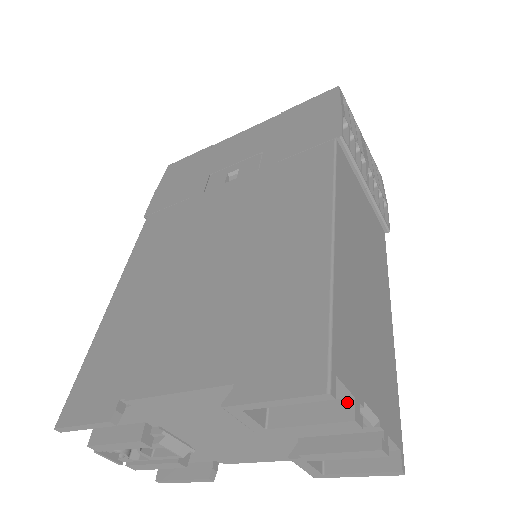
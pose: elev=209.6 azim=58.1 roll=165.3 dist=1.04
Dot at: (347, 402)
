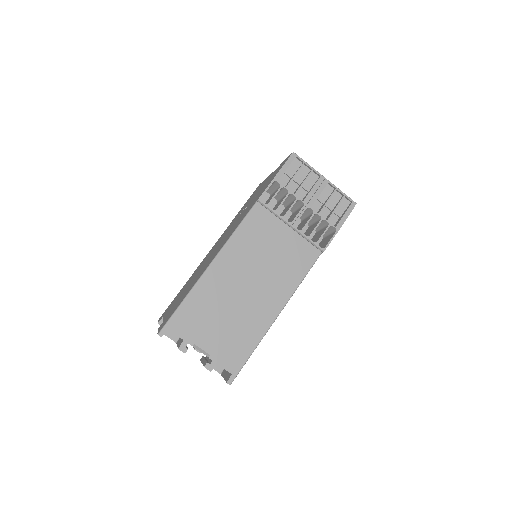
Dot at: (182, 341)
